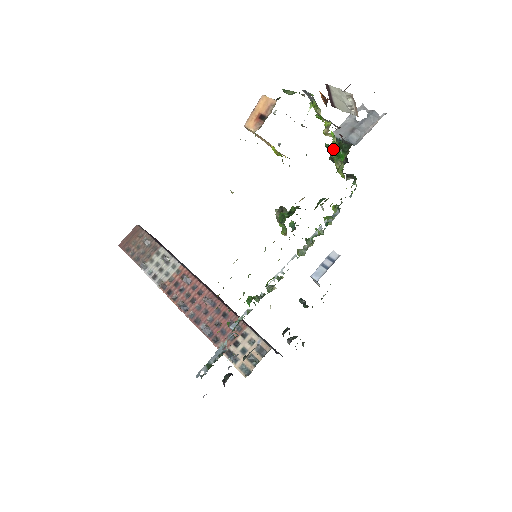
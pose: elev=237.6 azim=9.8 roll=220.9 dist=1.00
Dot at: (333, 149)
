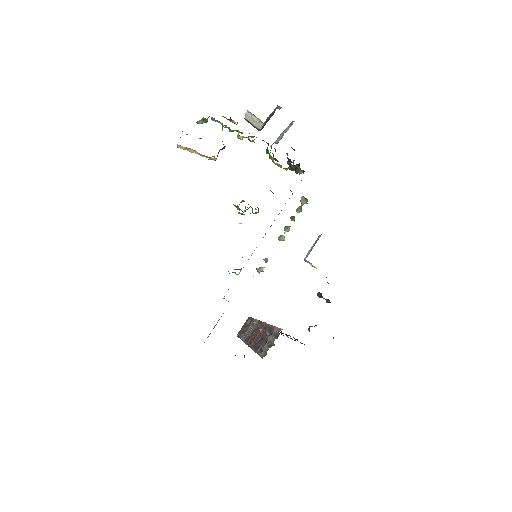
Dot at: occluded
